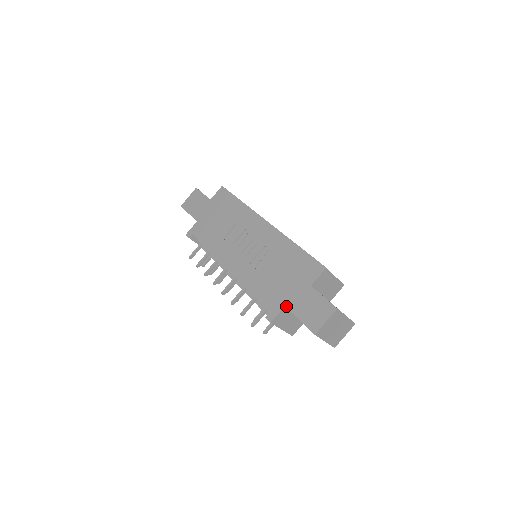
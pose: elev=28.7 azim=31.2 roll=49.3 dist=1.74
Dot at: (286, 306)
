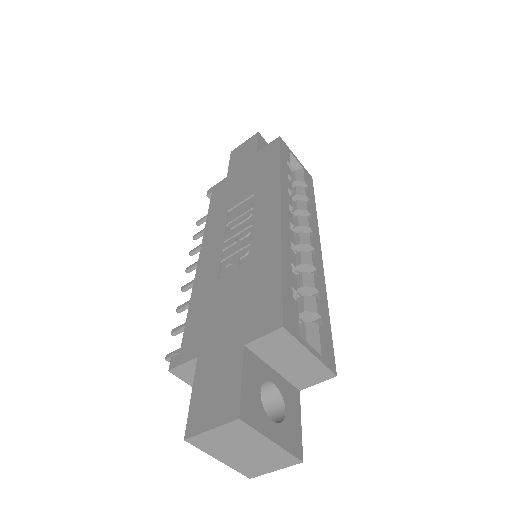
Dot at: (198, 357)
